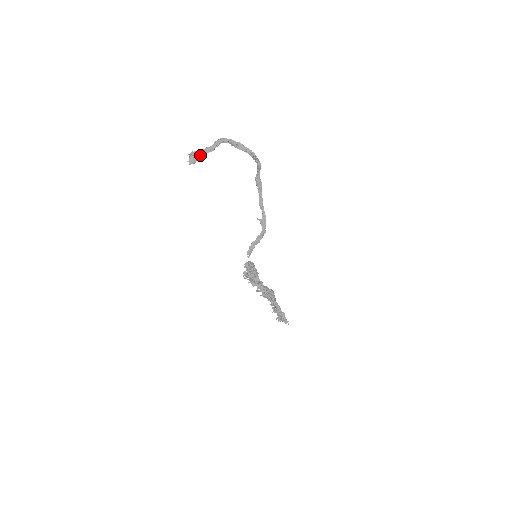
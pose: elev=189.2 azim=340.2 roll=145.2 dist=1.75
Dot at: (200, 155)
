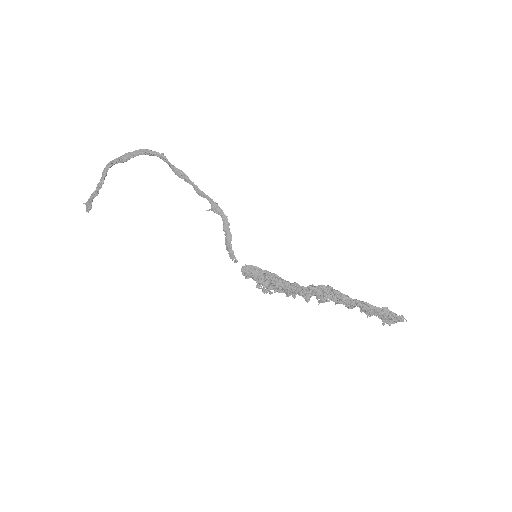
Dot at: (92, 196)
